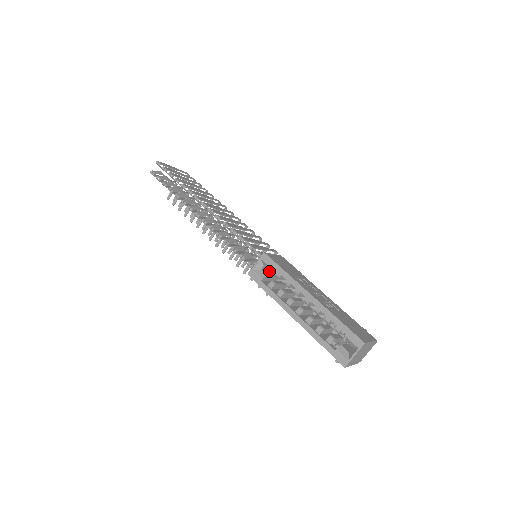
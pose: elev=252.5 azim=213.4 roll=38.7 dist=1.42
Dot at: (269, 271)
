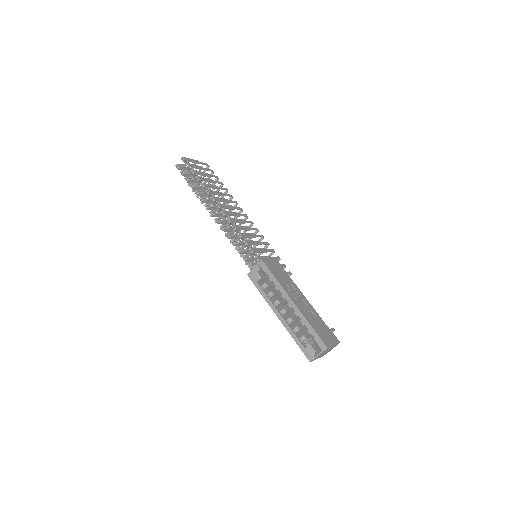
Dot at: occluded
